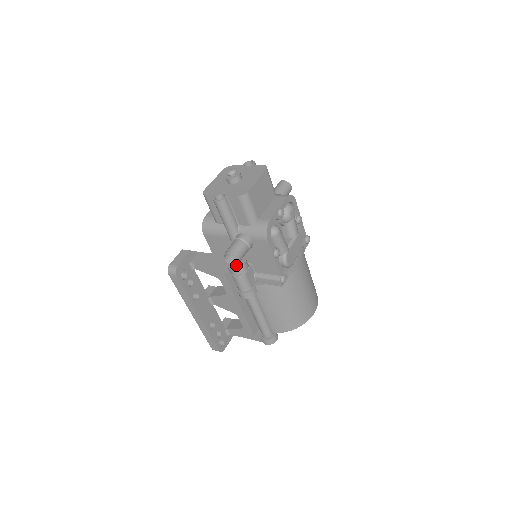
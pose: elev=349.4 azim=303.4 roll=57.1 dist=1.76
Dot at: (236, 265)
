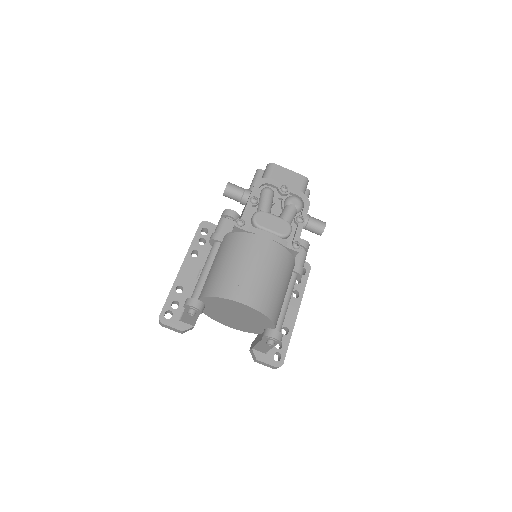
Dot at: (224, 191)
